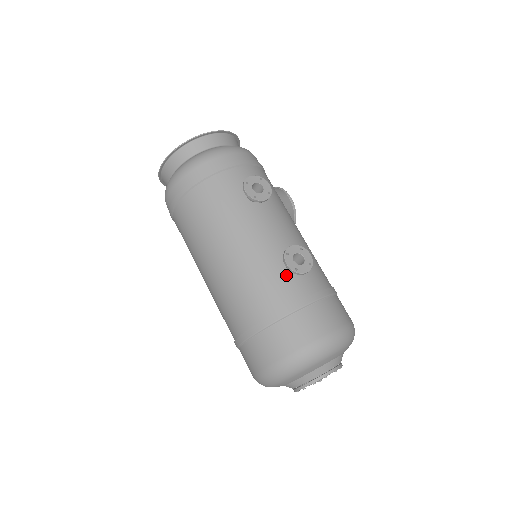
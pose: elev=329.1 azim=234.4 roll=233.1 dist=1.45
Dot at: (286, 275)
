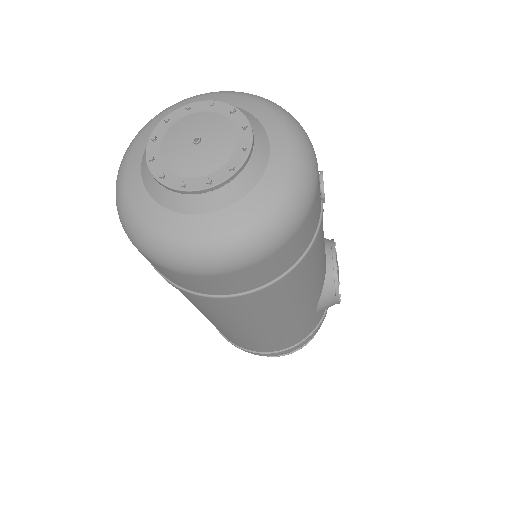
Dot at: occluded
